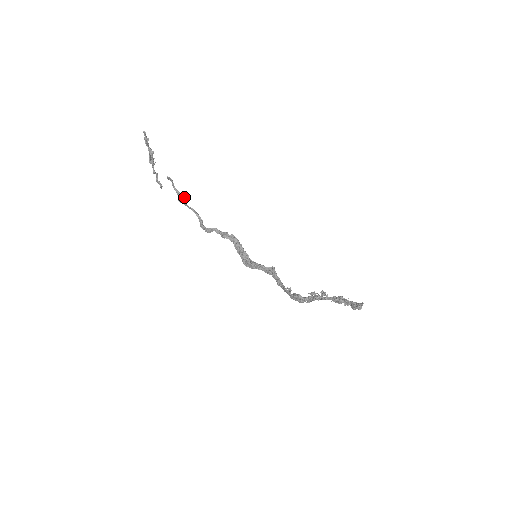
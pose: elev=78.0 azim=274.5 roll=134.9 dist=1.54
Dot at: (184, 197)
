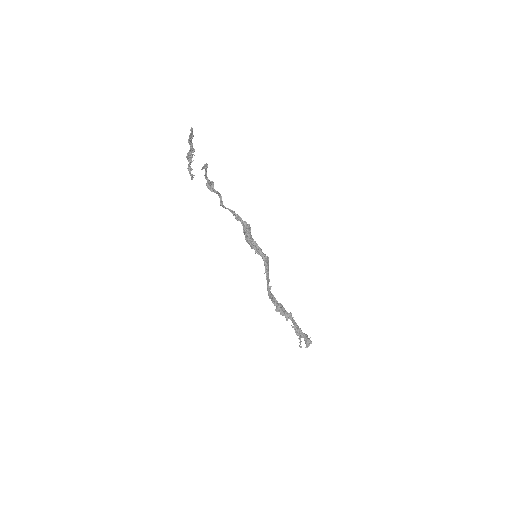
Dot at: (213, 186)
